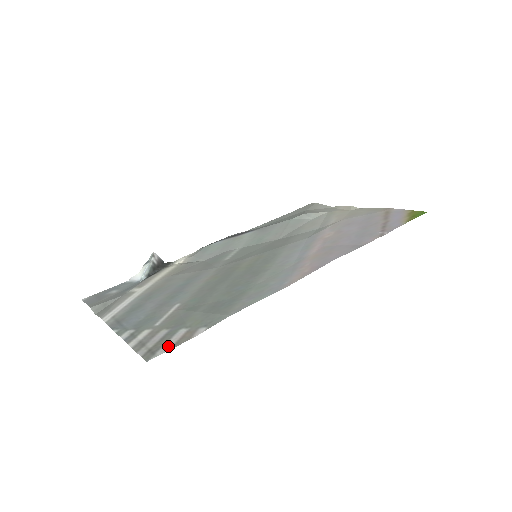
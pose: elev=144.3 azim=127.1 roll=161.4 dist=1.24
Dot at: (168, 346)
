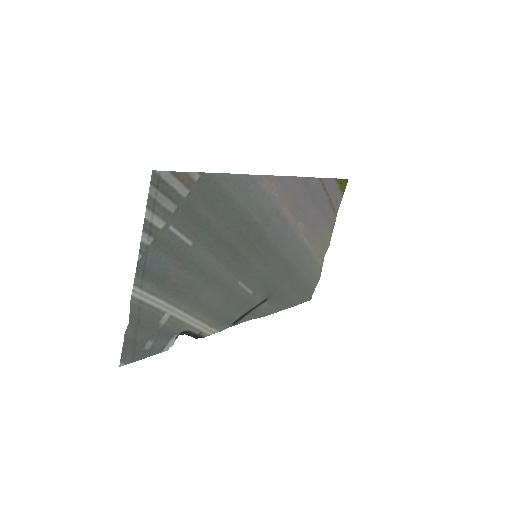
Dot at: (171, 178)
